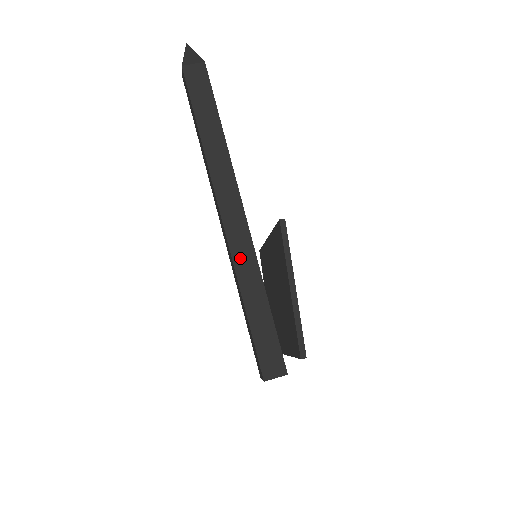
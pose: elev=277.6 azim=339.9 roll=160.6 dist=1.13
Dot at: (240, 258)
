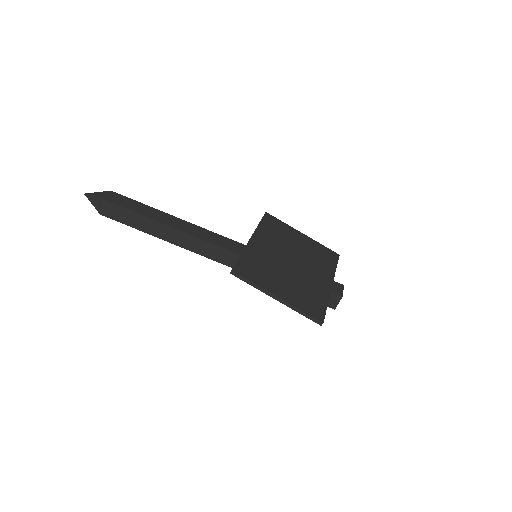
Dot at: occluded
